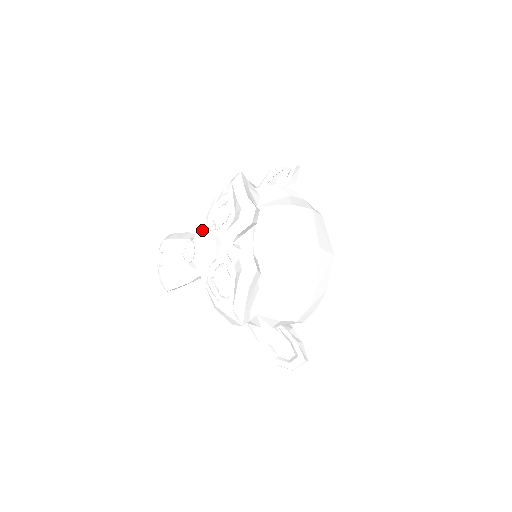
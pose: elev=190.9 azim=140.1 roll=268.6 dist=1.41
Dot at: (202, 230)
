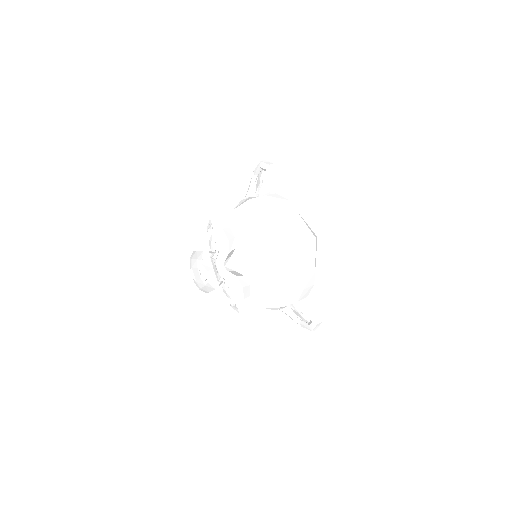
Dot at: (205, 255)
